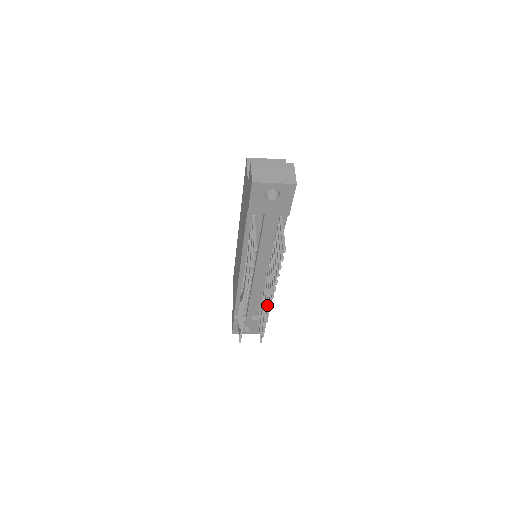
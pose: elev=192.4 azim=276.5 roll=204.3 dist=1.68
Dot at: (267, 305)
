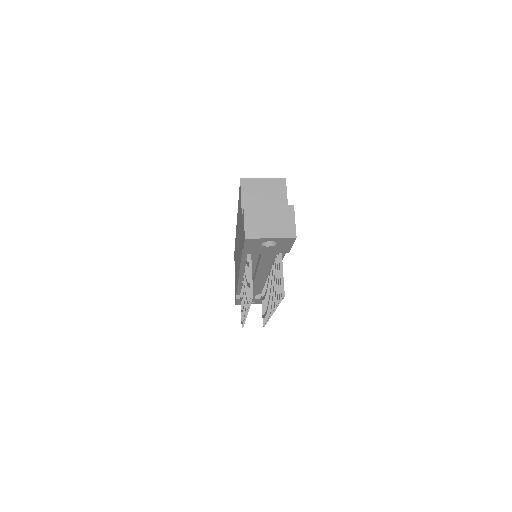
Dot at: (268, 306)
